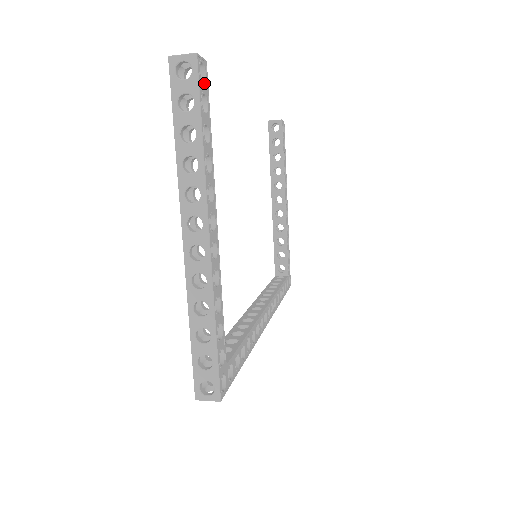
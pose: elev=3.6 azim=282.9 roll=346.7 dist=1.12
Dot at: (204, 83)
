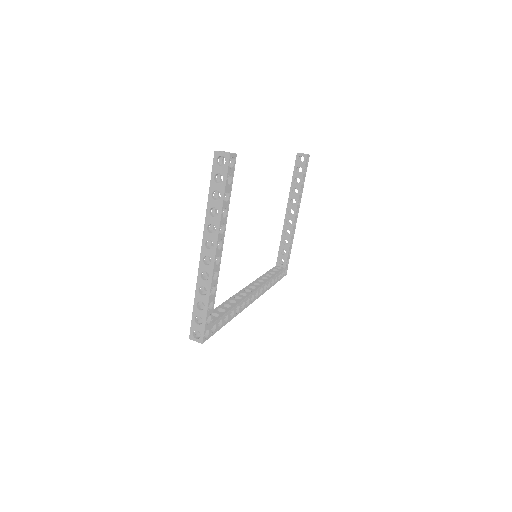
Dot at: (232, 168)
